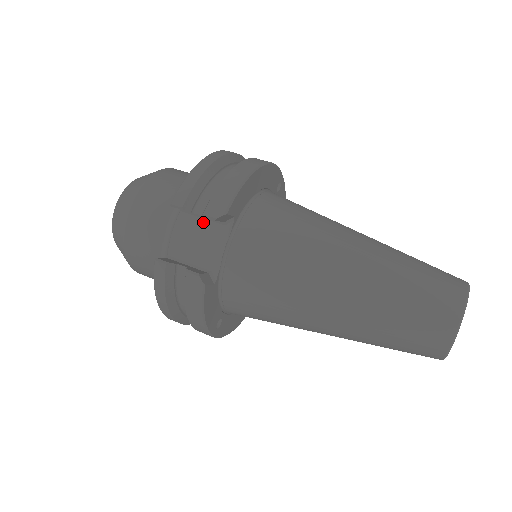
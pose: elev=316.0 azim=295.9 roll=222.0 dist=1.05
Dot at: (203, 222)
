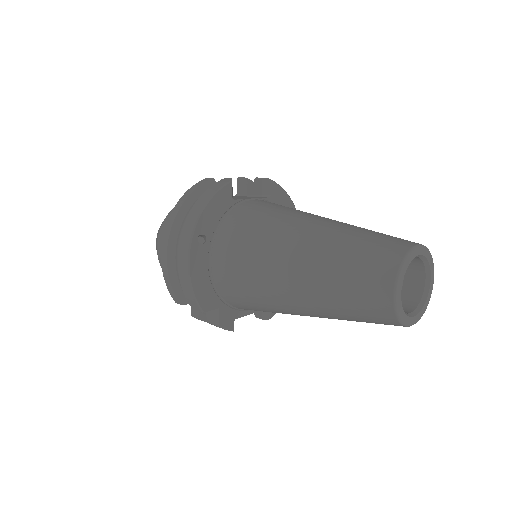
Dot at: occluded
